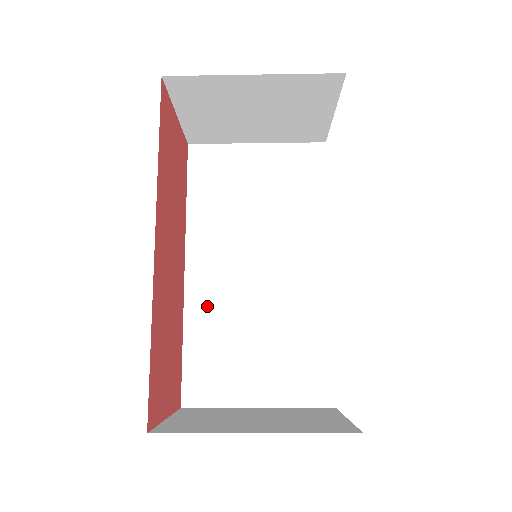
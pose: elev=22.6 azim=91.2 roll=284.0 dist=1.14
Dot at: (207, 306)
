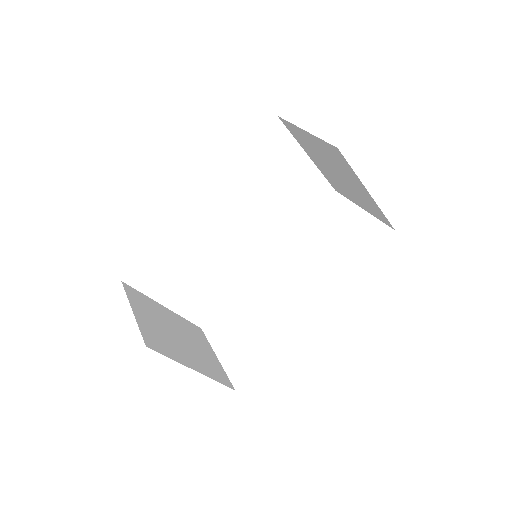
Dot at: (189, 233)
